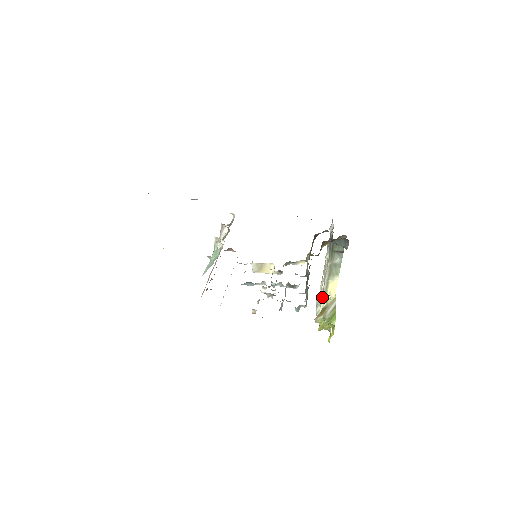
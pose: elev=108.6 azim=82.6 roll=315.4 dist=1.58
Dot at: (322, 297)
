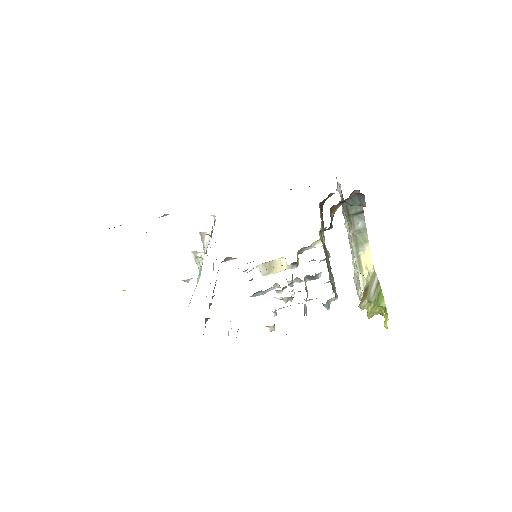
Dot at: (358, 276)
